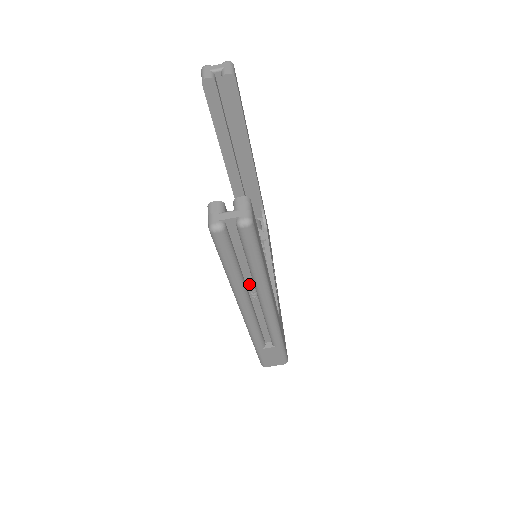
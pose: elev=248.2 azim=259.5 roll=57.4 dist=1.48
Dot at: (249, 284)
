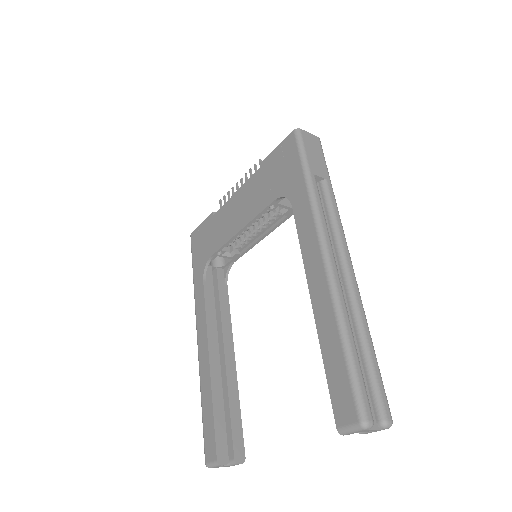
Dot at: occluded
